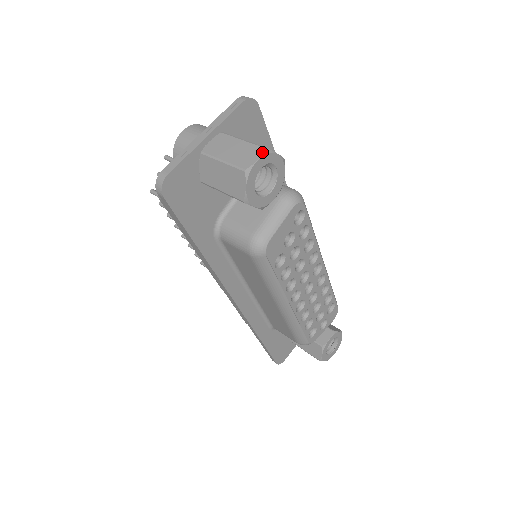
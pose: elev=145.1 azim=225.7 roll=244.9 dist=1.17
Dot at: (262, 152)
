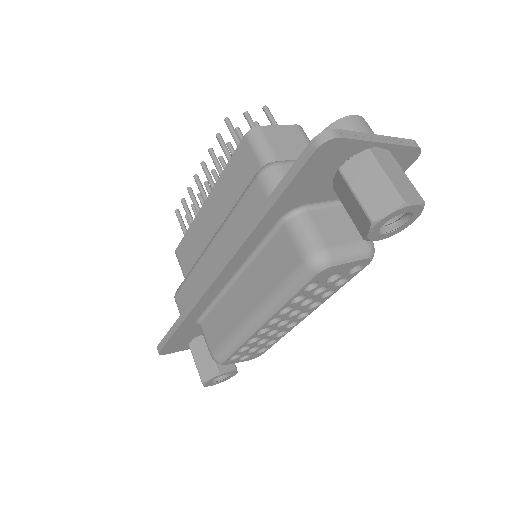
Dot at: (422, 202)
